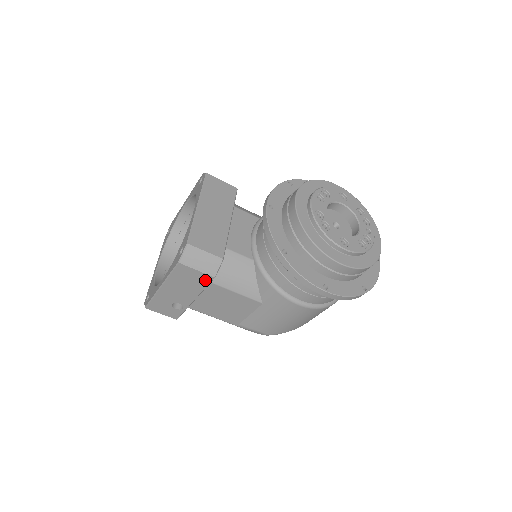
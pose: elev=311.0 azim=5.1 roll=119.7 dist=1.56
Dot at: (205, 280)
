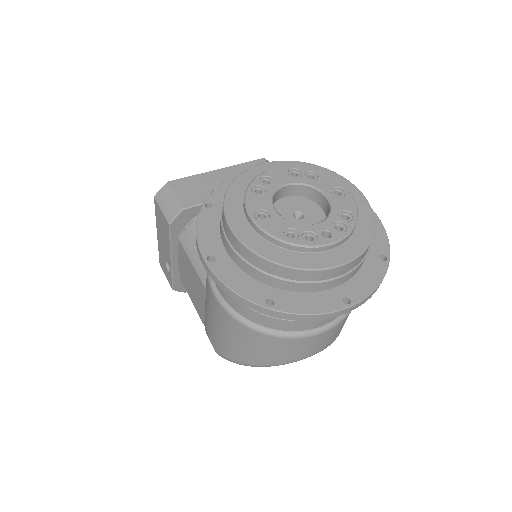
Dot at: (167, 227)
